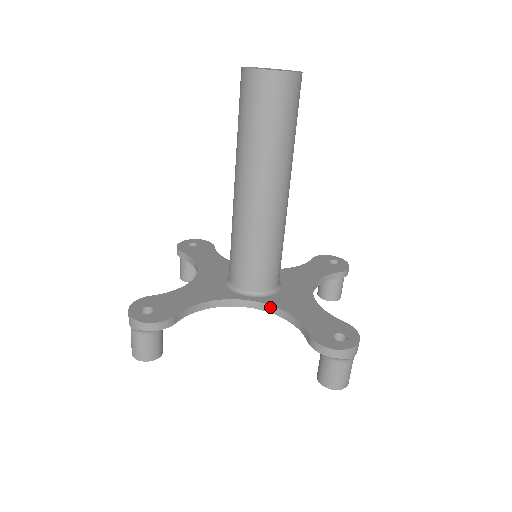
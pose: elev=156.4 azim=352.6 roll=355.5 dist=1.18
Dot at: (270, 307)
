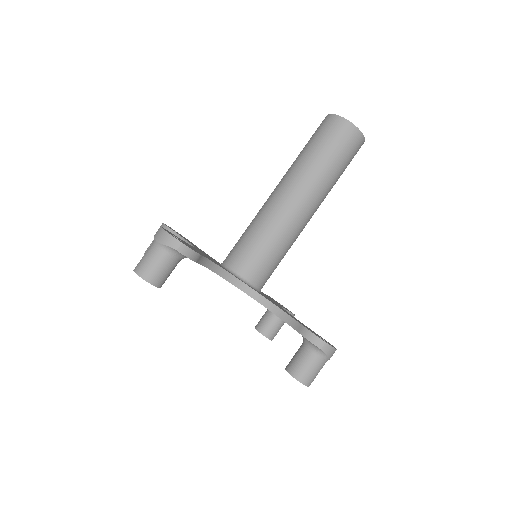
Dot at: (262, 297)
